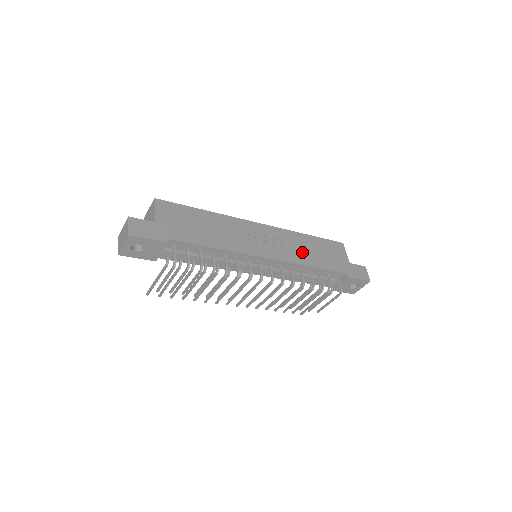
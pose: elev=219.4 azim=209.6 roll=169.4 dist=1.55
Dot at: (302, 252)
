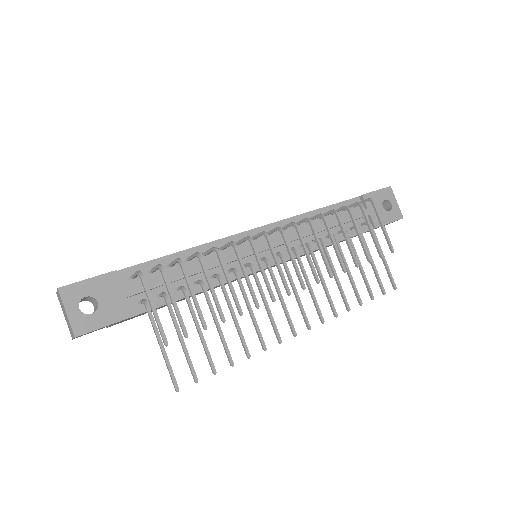
Dot at: occluded
